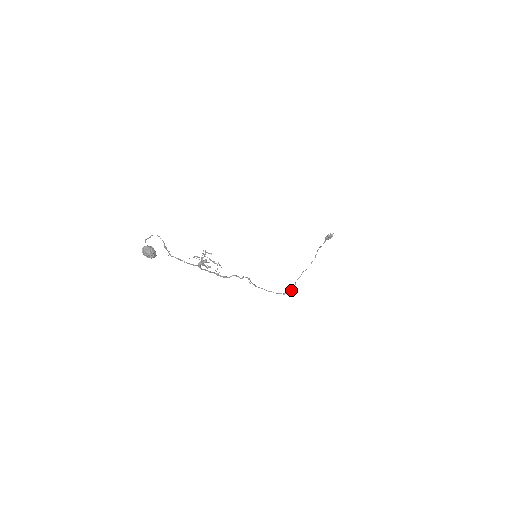
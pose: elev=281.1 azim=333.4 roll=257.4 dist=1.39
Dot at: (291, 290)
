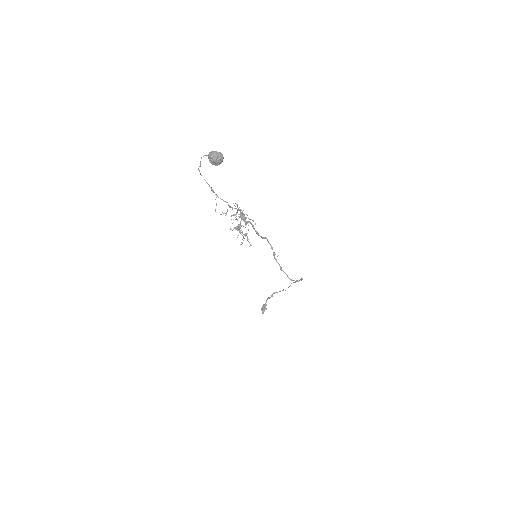
Dot at: (301, 278)
